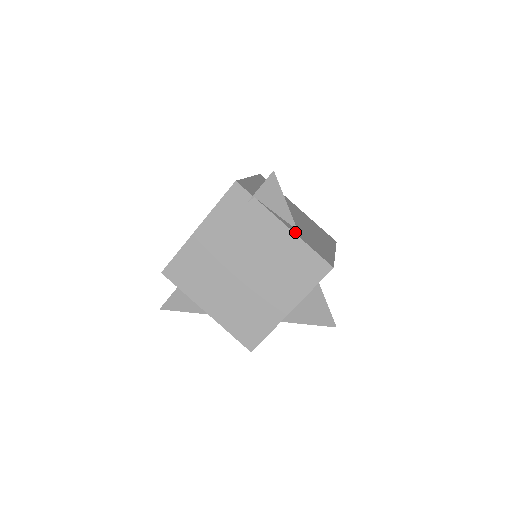
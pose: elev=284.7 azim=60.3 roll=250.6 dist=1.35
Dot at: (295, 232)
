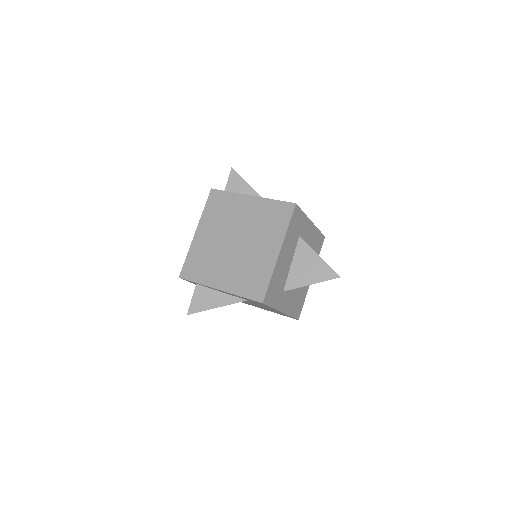
Dot at: (261, 198)
